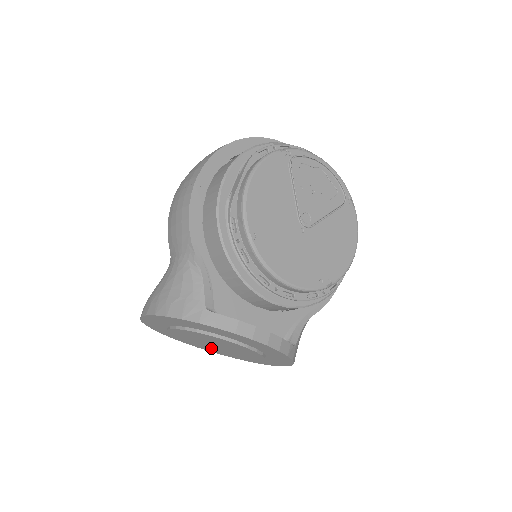
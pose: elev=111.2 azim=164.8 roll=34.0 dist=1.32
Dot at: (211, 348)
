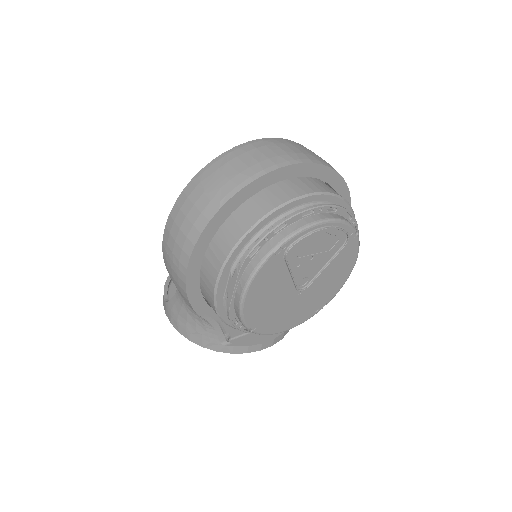
Dot at: occluded
